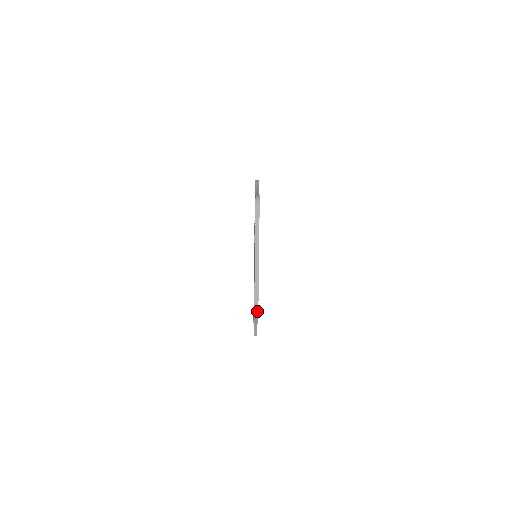
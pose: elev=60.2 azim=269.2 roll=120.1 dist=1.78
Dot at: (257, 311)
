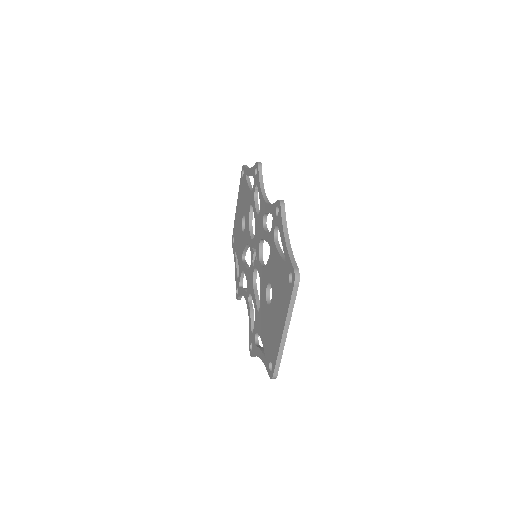
Dot at: occluded
